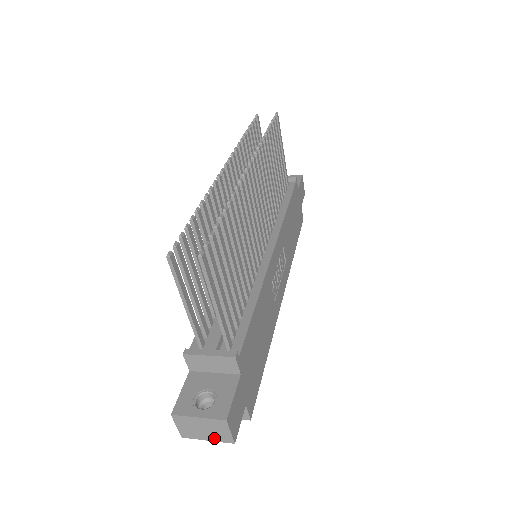
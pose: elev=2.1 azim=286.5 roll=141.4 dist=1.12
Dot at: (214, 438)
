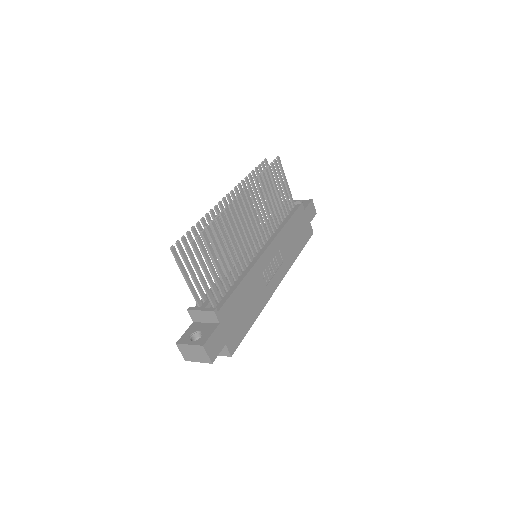
Dot at: (201, 360)
